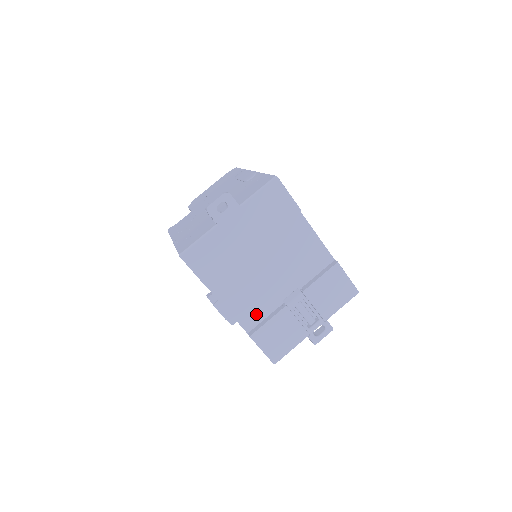
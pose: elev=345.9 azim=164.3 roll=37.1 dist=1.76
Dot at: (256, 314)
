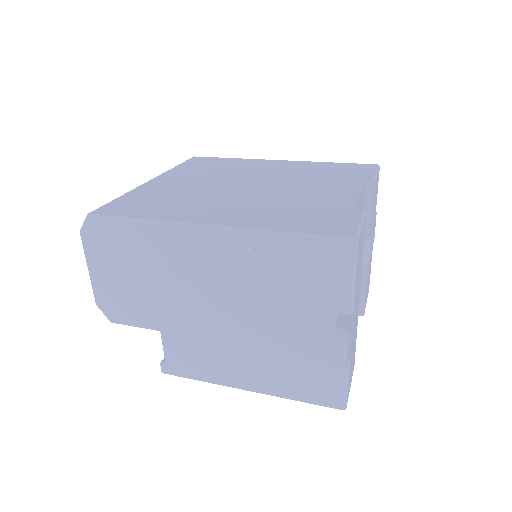
Dot at: occluded
